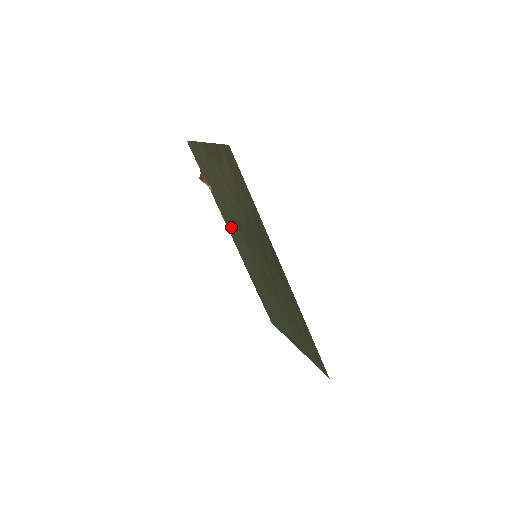
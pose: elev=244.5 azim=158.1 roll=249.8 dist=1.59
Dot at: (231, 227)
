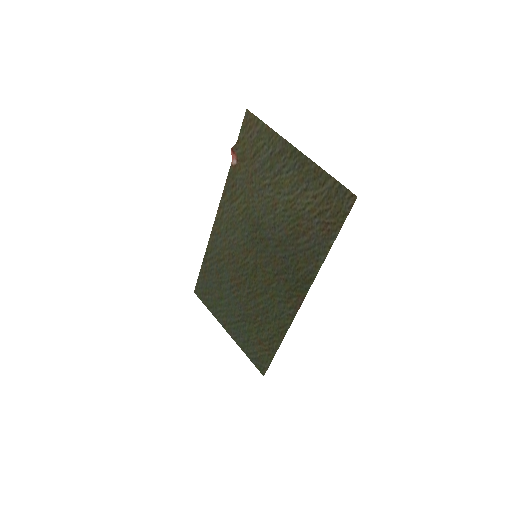
Dot at: (232, 209)
